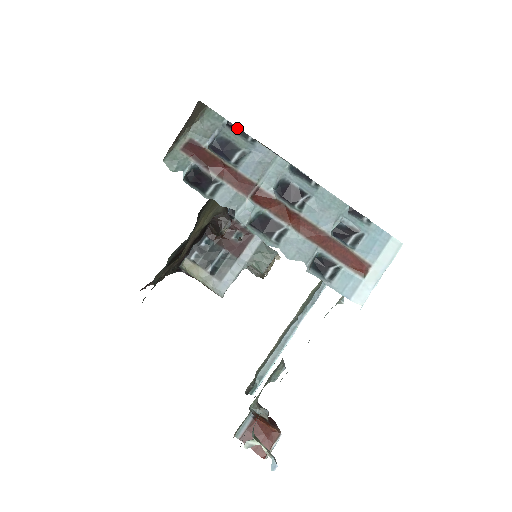
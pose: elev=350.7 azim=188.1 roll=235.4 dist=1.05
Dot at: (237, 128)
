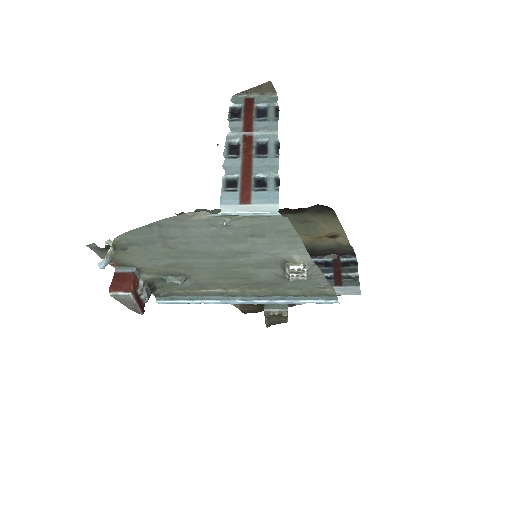
Dot at: (278, 112)
